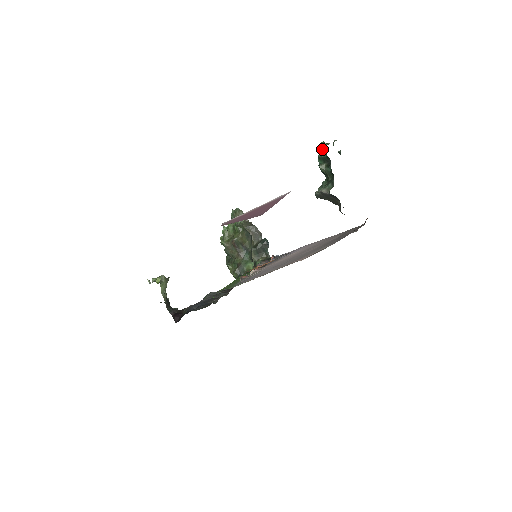
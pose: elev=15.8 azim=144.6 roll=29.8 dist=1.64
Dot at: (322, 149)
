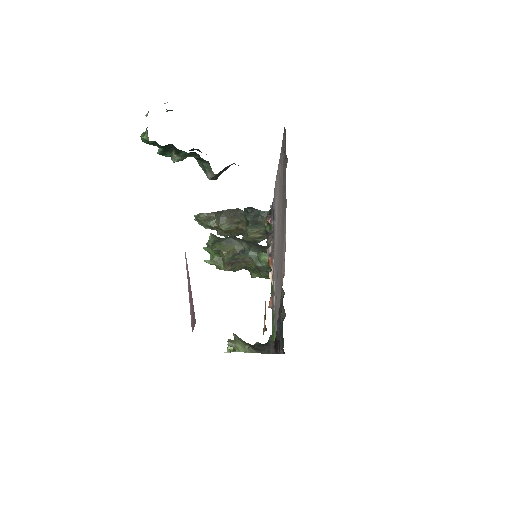
Dot at: (151, 143)
